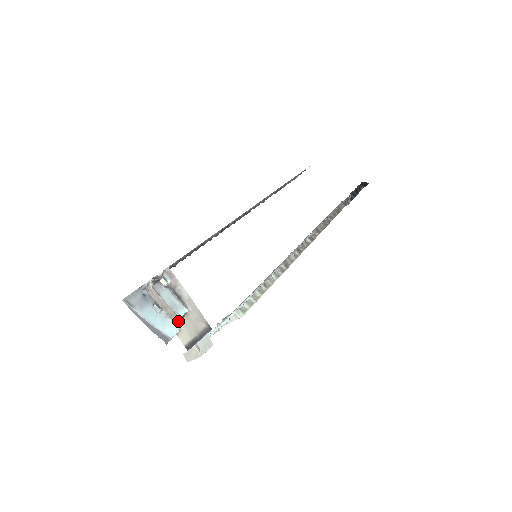
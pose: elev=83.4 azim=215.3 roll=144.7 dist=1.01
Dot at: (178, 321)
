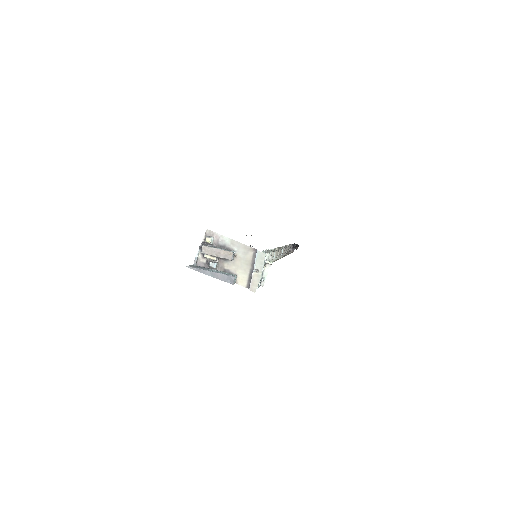
Dot at: (232, 269)
